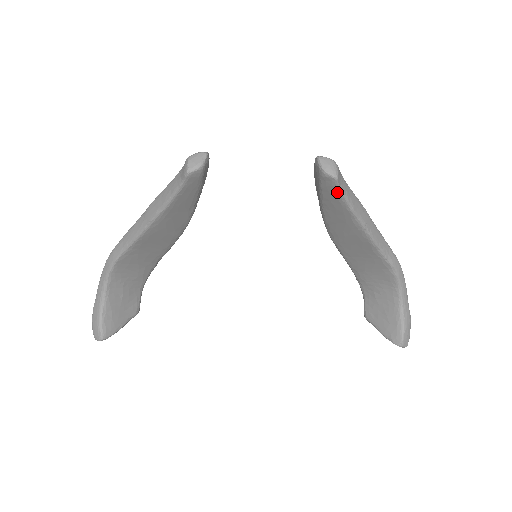
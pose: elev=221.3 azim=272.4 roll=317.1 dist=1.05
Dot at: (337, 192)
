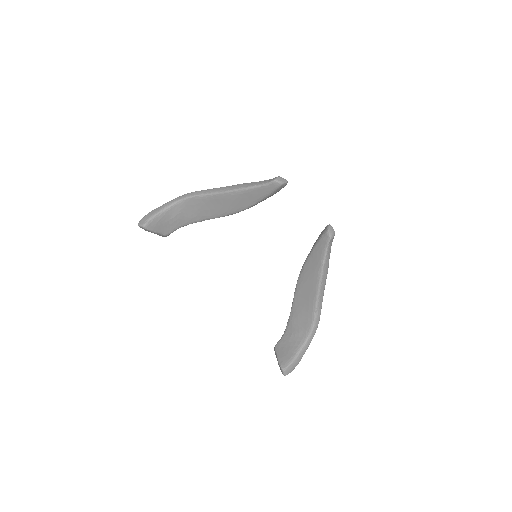
Dot at: (325, 247)
